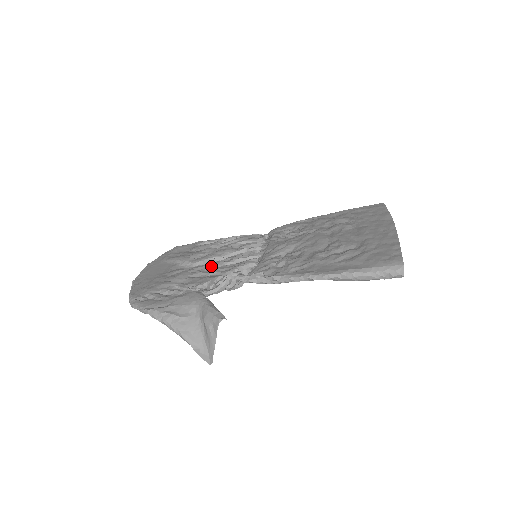
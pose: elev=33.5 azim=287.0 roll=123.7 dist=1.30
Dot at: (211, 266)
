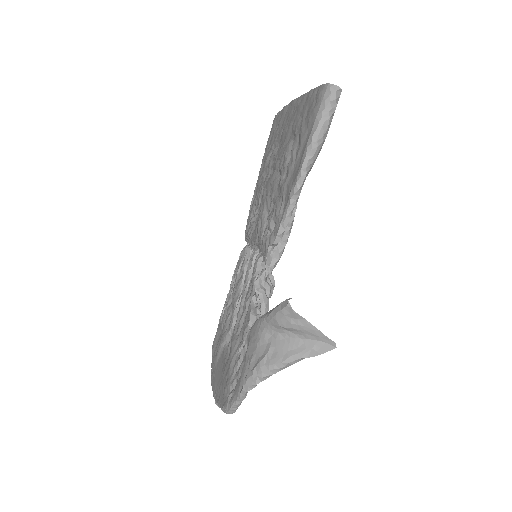
Dot at: (241, 307)
